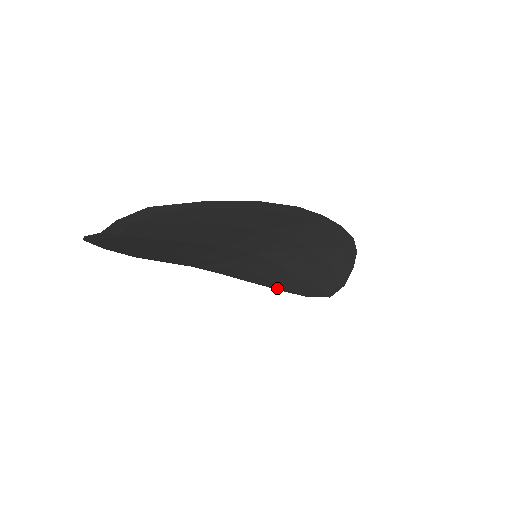
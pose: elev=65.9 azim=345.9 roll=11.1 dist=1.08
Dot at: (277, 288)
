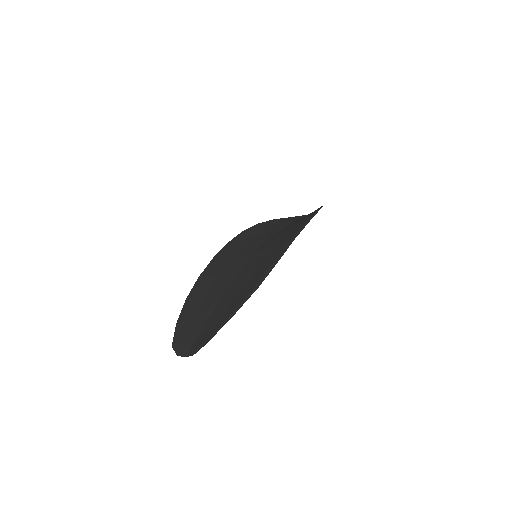
Dot at: occluded
